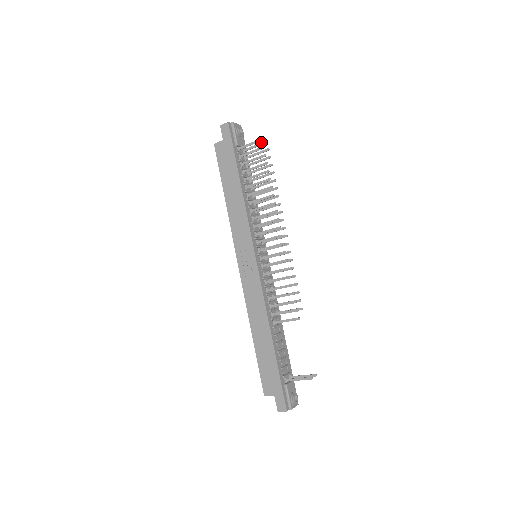
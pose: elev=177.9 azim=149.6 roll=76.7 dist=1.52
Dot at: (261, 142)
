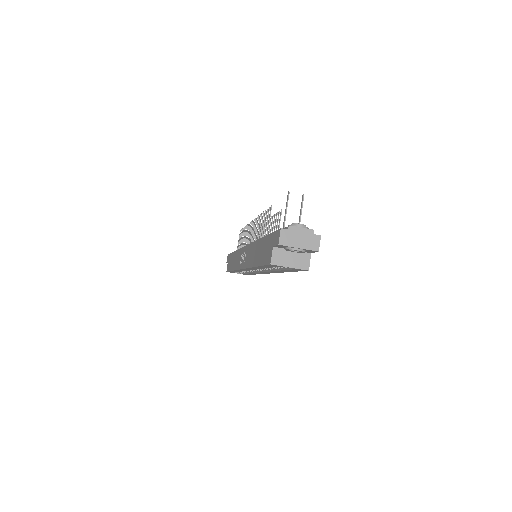
Dot at: occluded
